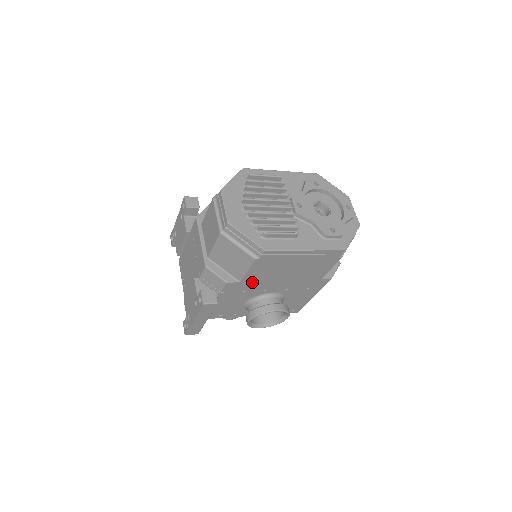
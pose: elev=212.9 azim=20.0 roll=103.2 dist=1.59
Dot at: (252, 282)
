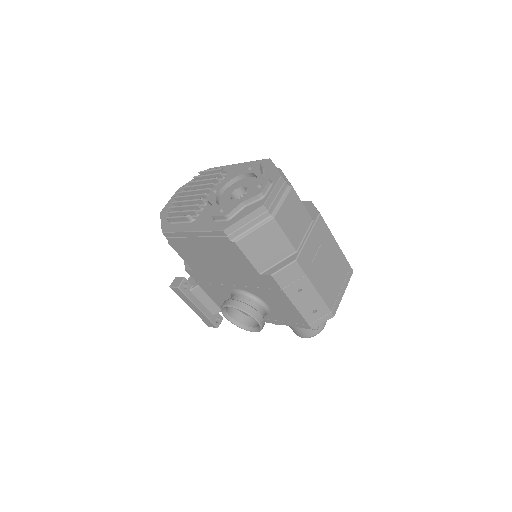
Dot at: (203, 272)
